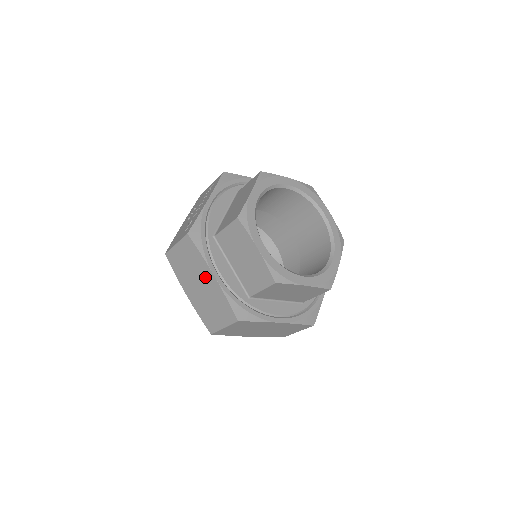
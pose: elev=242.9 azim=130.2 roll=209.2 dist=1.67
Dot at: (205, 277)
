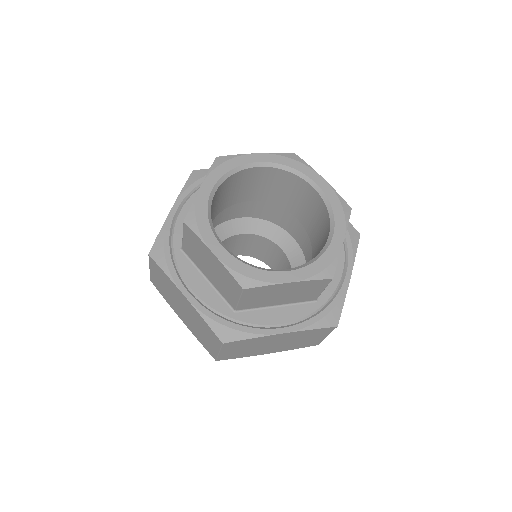
Dot at: (180, 298)
